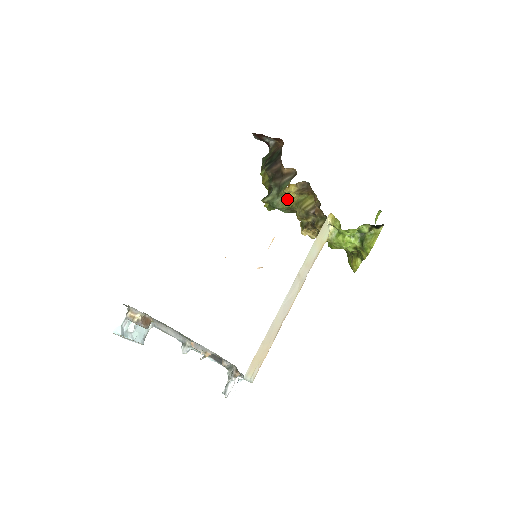
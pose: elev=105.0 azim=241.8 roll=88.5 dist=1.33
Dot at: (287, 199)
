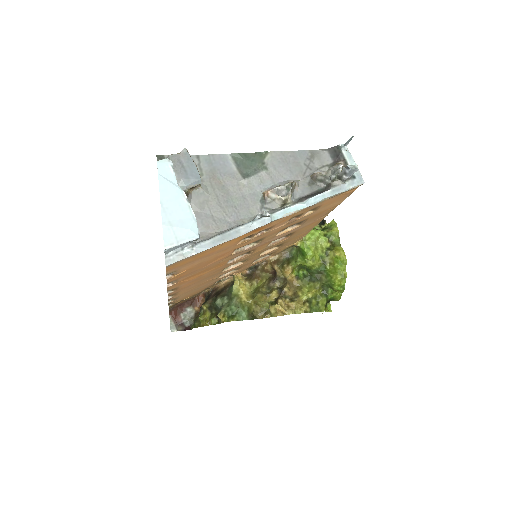
Dot at: (242, 294)
